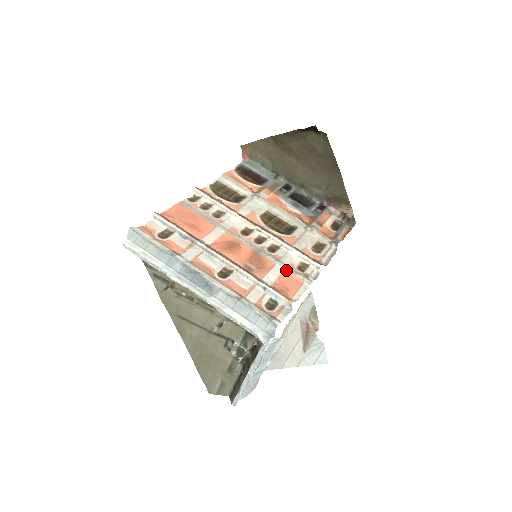
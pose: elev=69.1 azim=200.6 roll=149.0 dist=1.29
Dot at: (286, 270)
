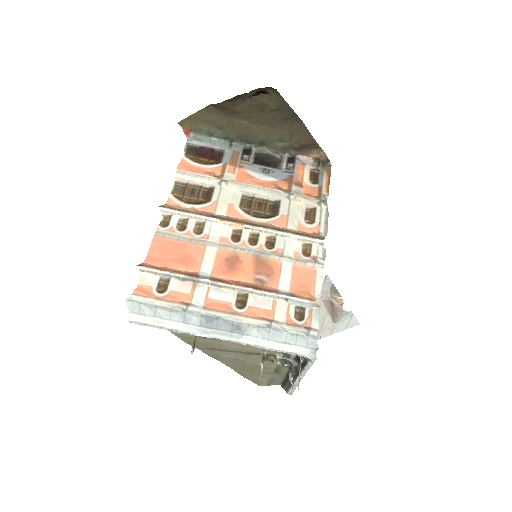
Dot at: (294, 264)
